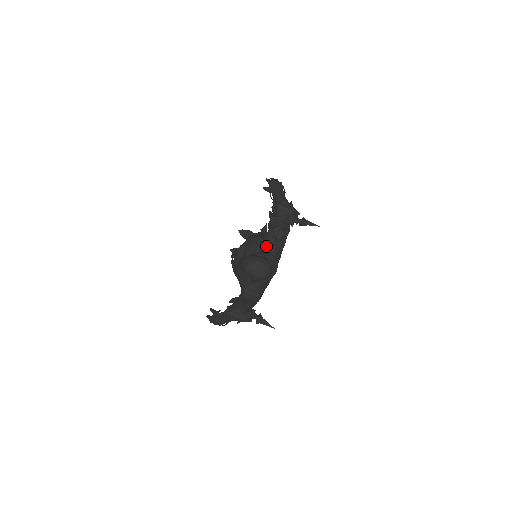
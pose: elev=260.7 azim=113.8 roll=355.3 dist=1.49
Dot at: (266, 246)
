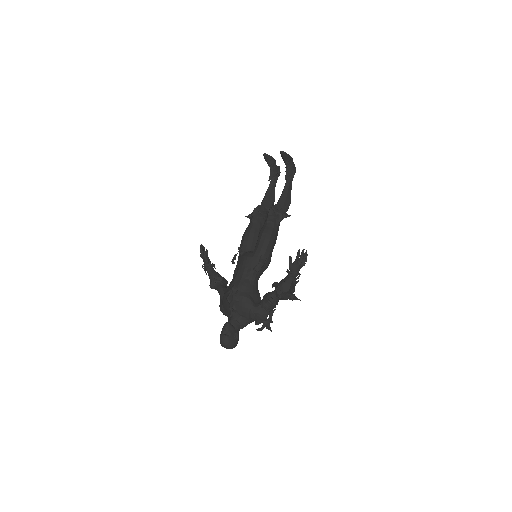
Dot at: (248, 319)
